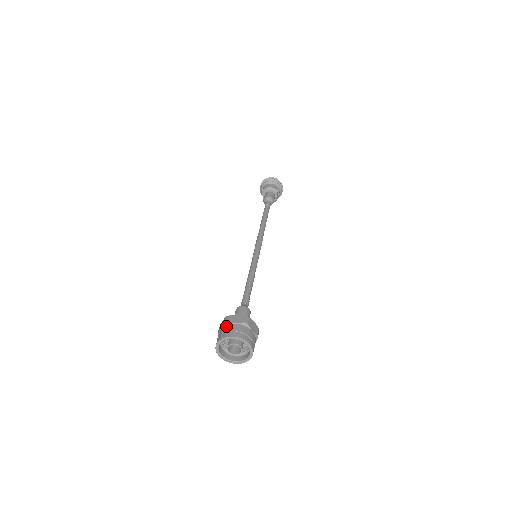
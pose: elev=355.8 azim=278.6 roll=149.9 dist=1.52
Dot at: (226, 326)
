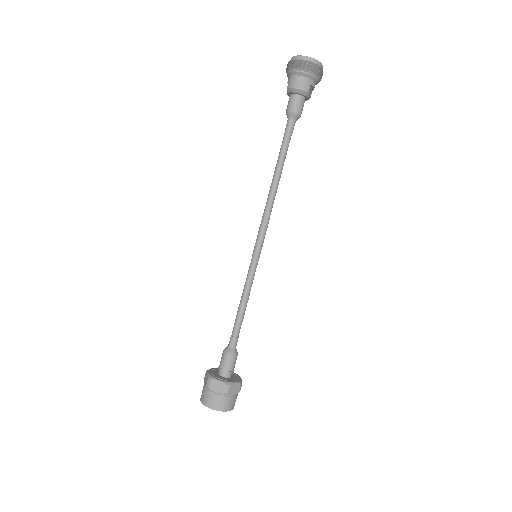
Dot at: (208, 391)
